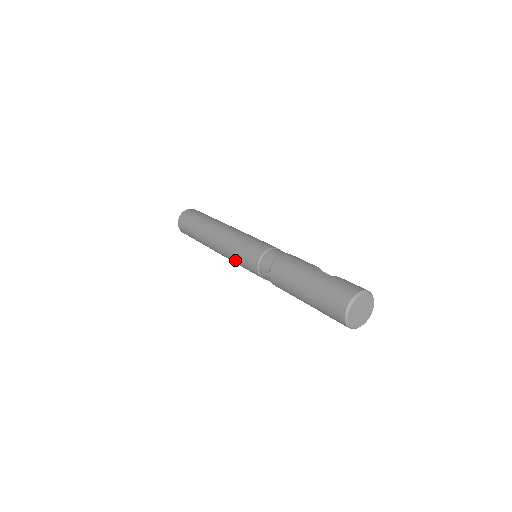
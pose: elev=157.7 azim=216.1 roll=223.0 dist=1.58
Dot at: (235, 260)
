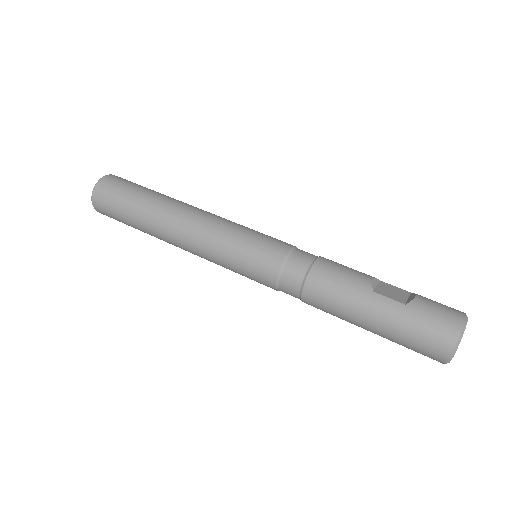
Dot at: occluded
